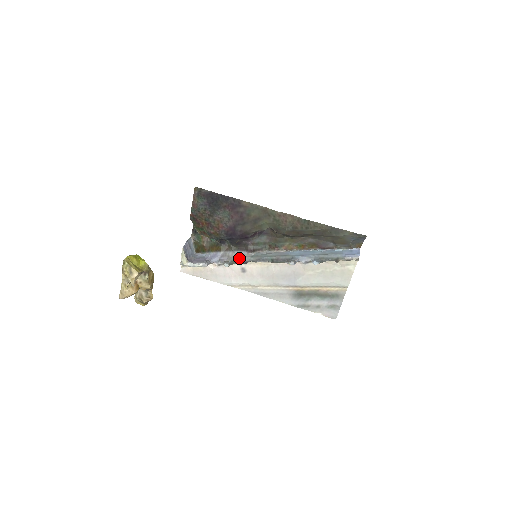
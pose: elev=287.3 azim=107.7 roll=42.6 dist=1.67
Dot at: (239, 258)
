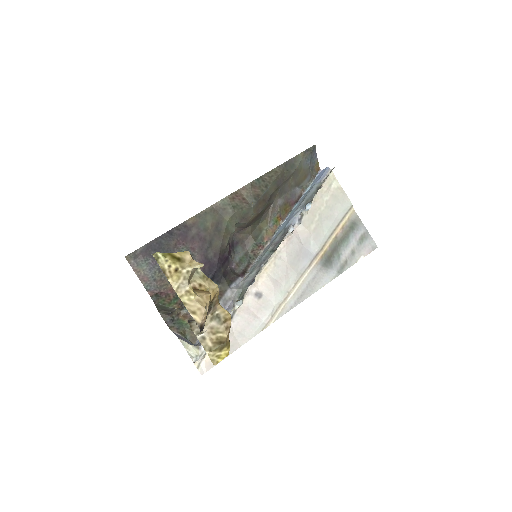
Dot at: (242, 286)
